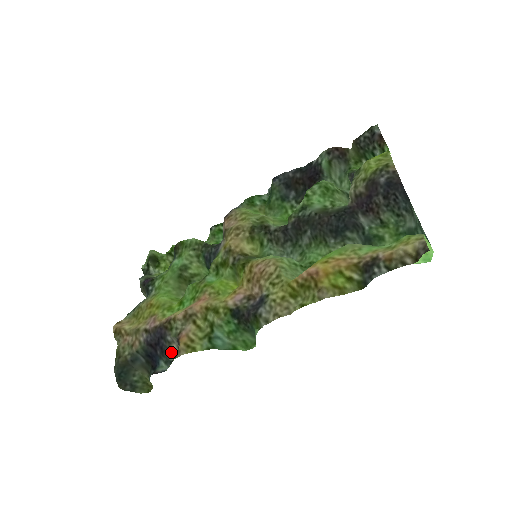
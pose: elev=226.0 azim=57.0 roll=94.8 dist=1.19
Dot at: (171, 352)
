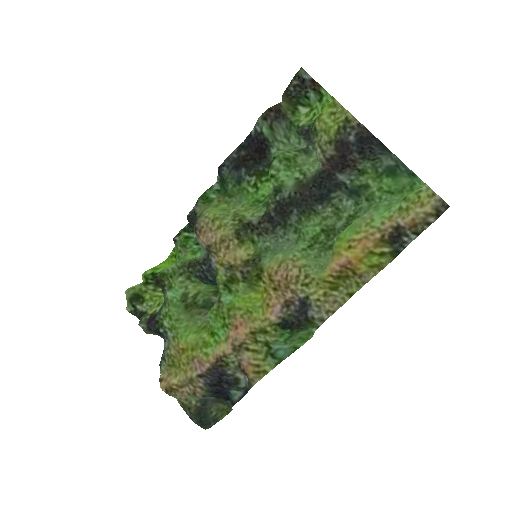
Dot at: (238, 381)
